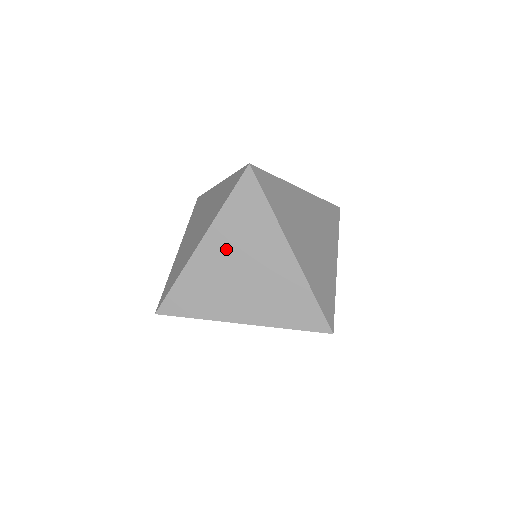
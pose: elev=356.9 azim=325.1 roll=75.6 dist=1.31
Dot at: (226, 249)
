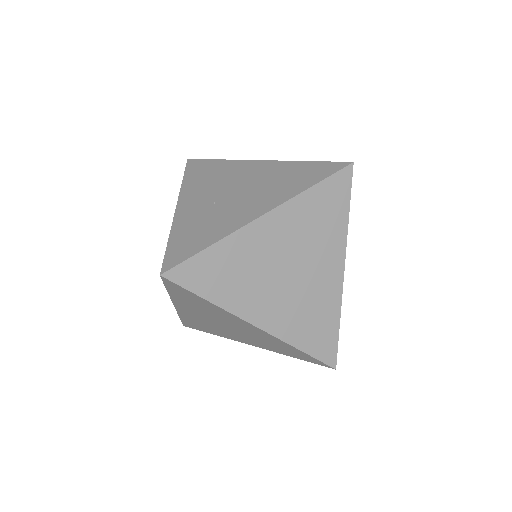
Dot at: (286, 236)
